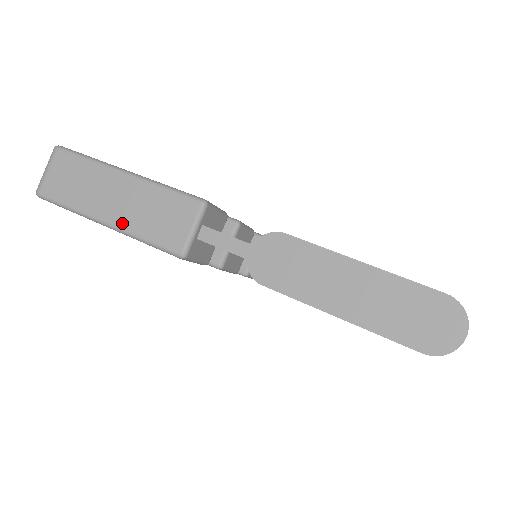
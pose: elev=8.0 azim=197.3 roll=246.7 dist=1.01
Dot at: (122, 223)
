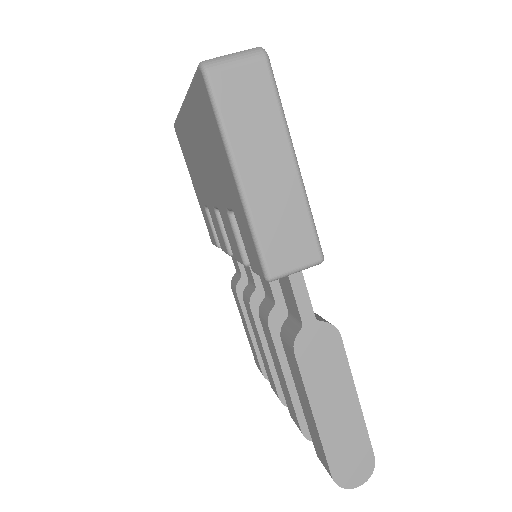
Dot at: (253, 200)
